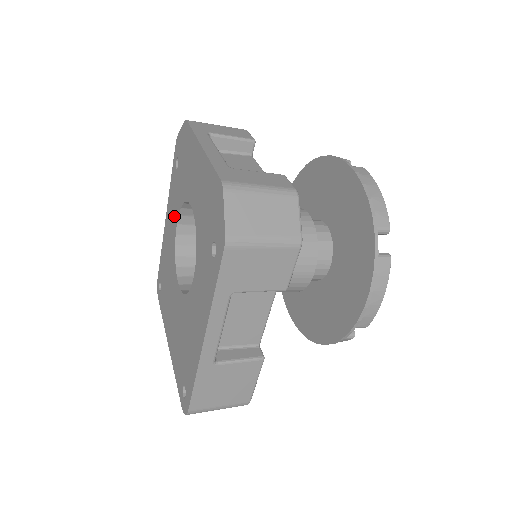
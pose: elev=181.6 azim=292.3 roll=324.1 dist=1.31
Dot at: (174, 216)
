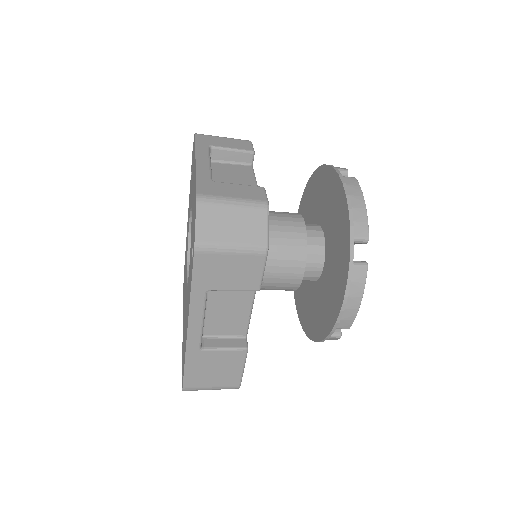
Dot at: occluded
